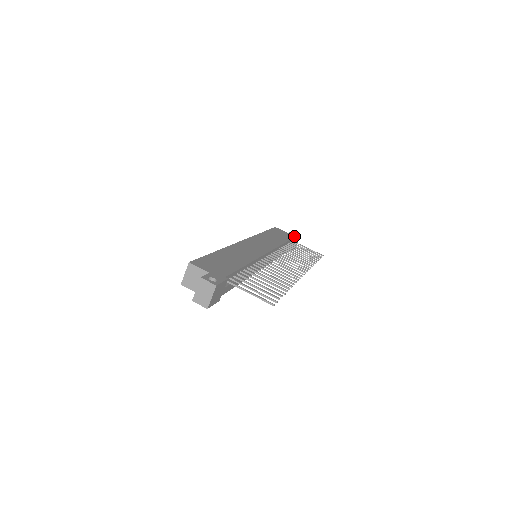
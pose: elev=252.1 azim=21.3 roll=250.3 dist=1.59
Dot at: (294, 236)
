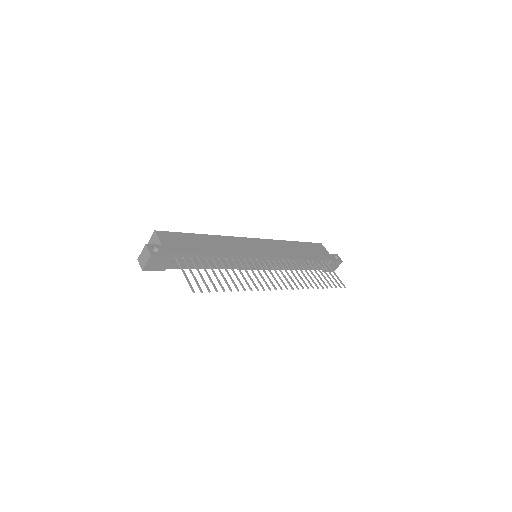
Dot at: (332, 258)
